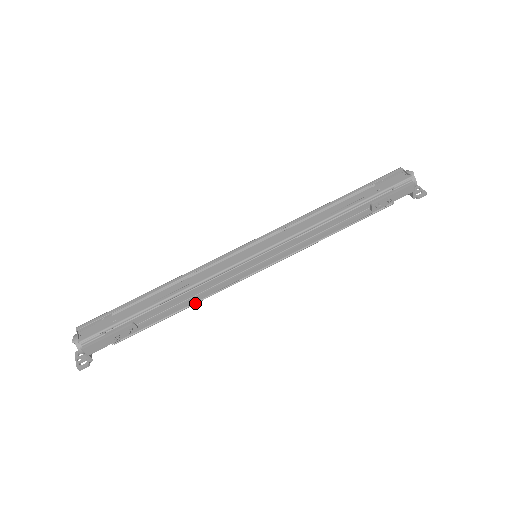
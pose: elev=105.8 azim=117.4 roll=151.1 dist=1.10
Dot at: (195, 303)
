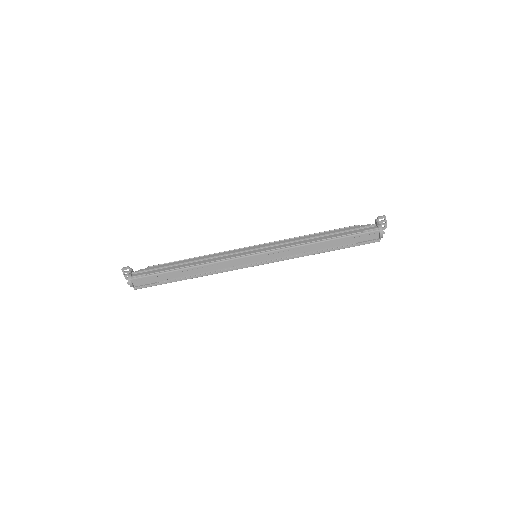
Dot at: occluded
